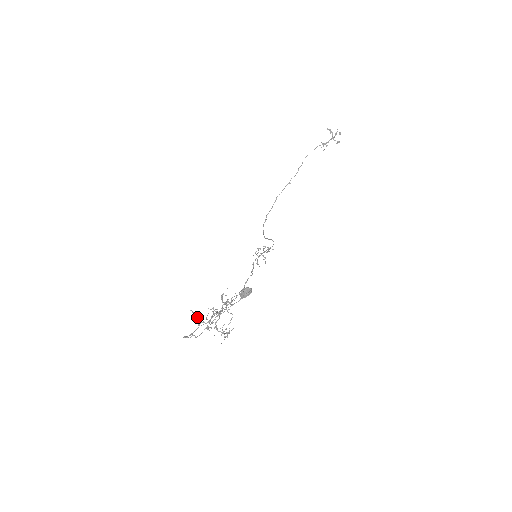
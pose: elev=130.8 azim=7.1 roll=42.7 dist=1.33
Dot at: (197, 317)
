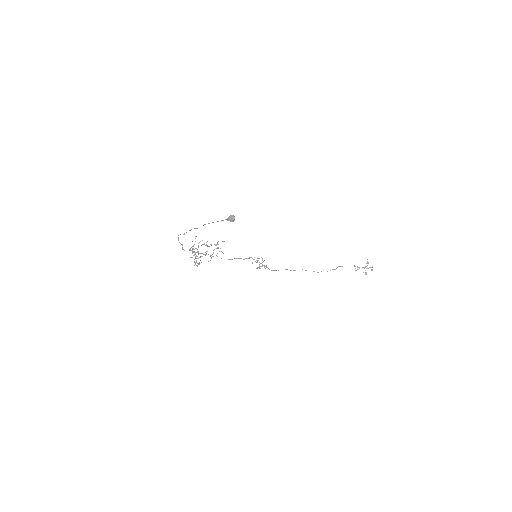
Dot at: (194, 244)
